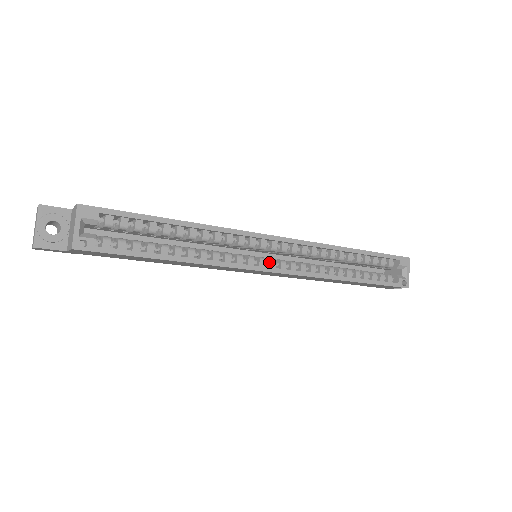
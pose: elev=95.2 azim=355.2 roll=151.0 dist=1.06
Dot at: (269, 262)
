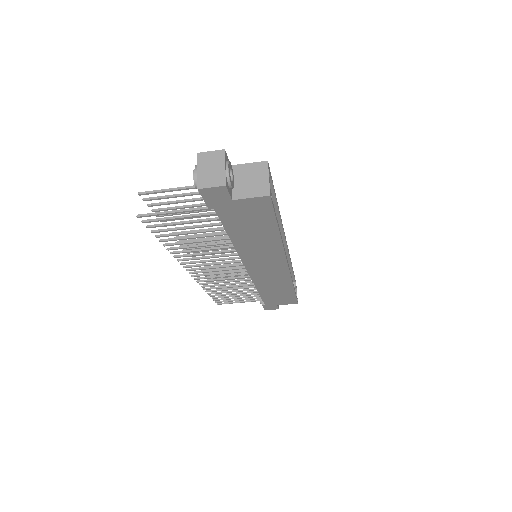
Dot at: occluded
